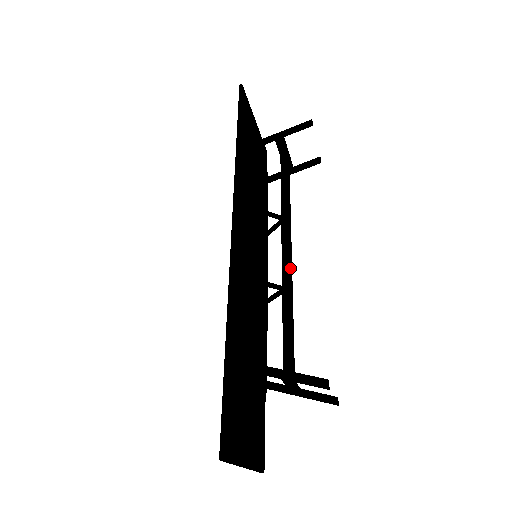
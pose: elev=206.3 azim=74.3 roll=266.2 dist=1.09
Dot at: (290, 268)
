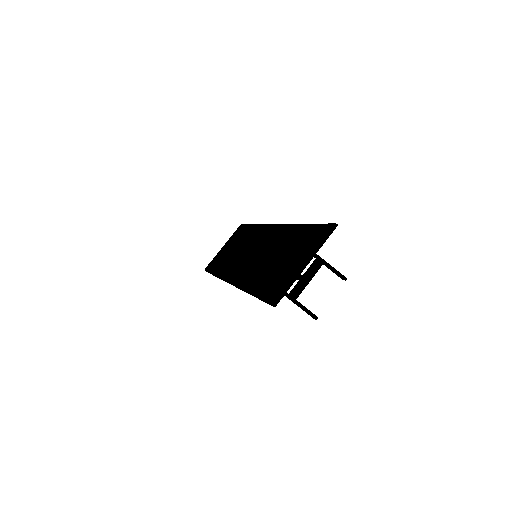
Dot at: occluded
